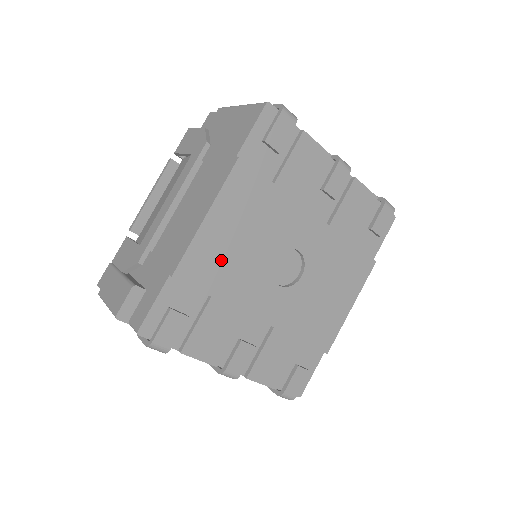
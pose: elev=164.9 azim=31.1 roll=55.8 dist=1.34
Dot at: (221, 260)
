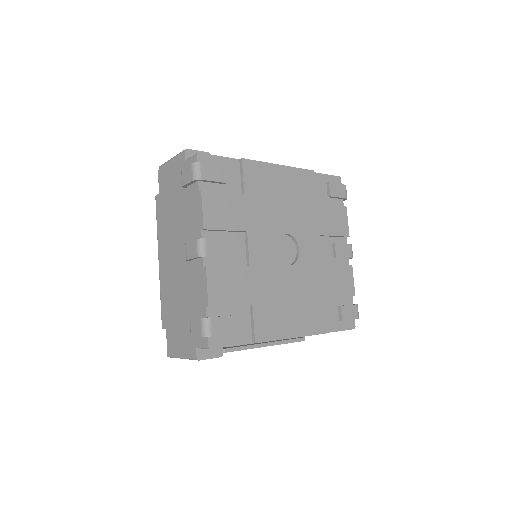
Dot at: (266, 190)
